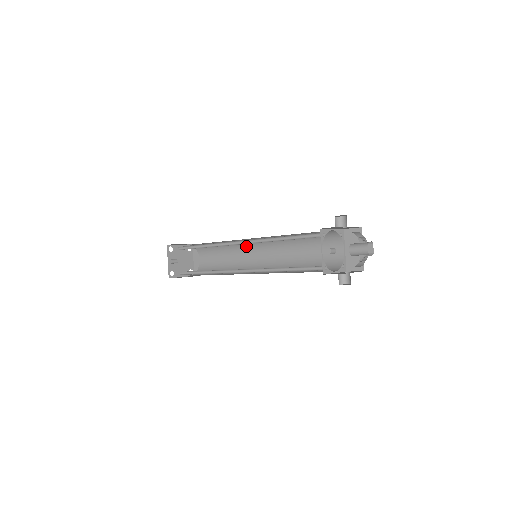
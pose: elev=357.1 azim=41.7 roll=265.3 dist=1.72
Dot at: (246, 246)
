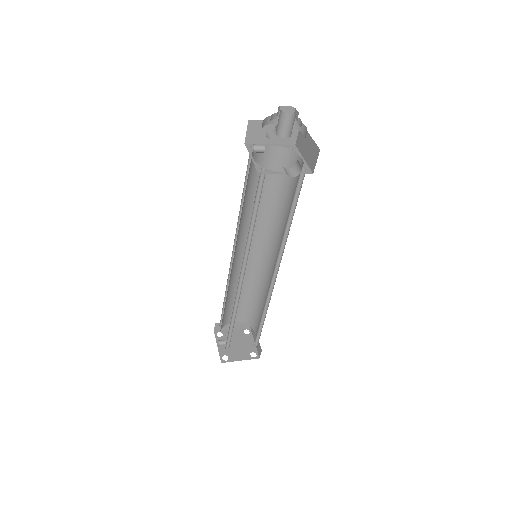
Dot at: (263, 268)
